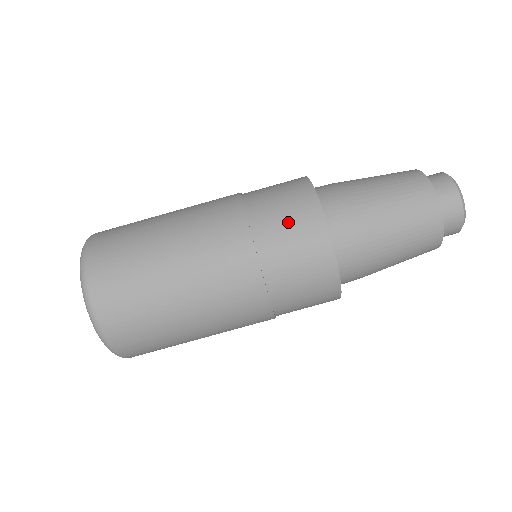
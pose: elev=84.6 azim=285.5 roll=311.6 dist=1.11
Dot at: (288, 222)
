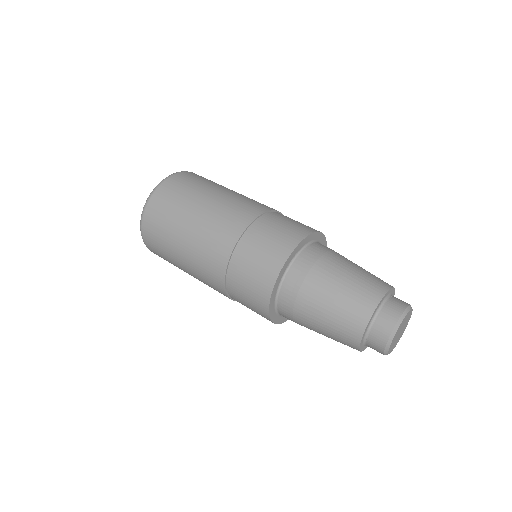
Dot at: (273, 236)
